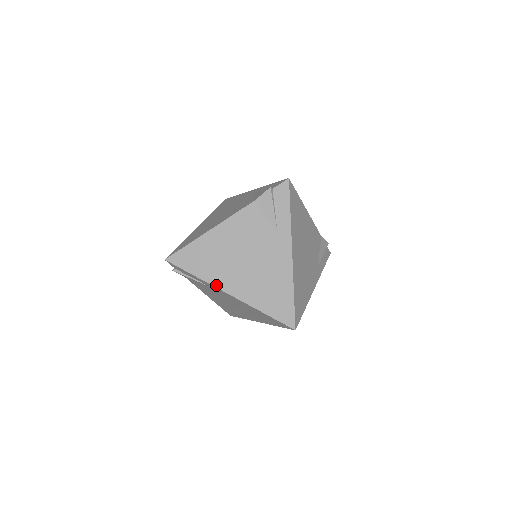
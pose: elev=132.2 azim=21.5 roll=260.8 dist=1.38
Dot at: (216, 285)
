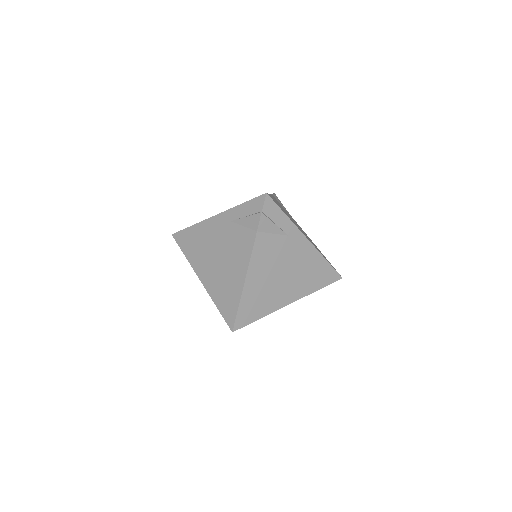
Dot at: (279, 308)
